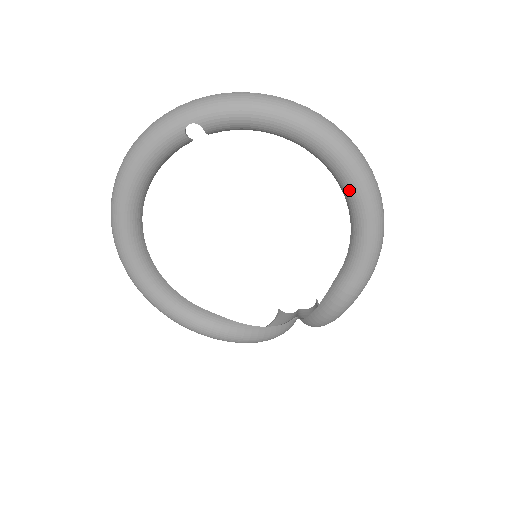
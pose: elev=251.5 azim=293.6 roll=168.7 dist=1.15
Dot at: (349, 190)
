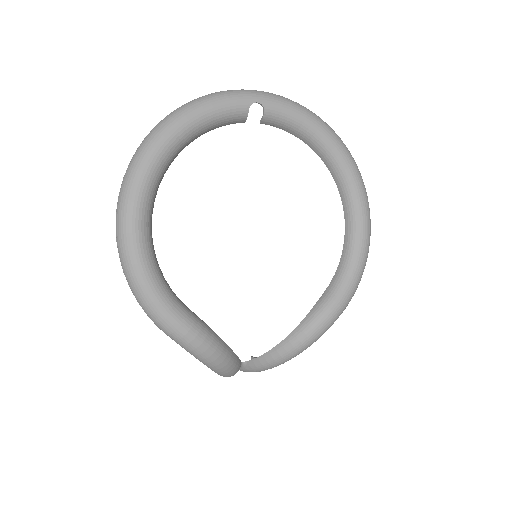
Dot at: (355, 210)
